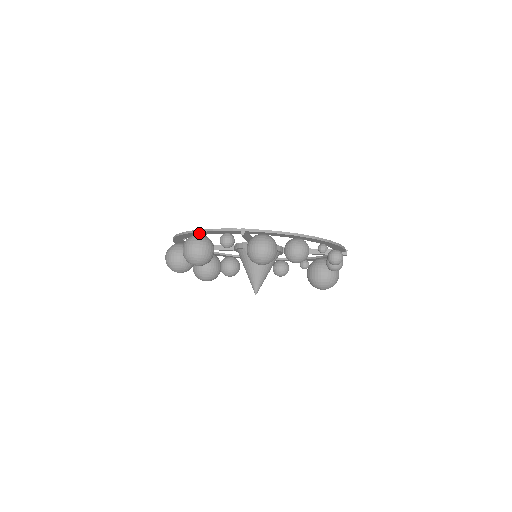
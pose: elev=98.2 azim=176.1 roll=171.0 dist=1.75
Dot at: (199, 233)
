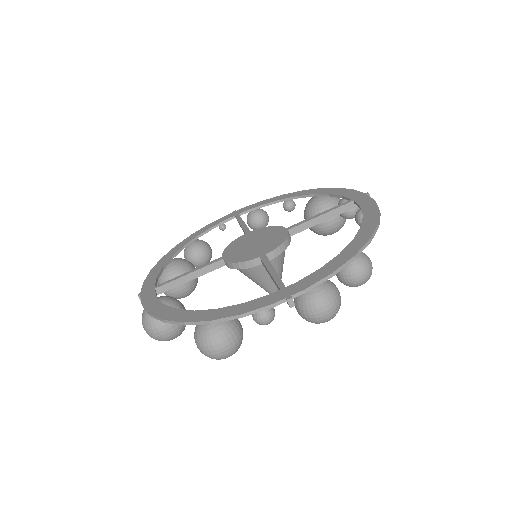
Dot at: (211, 318)
